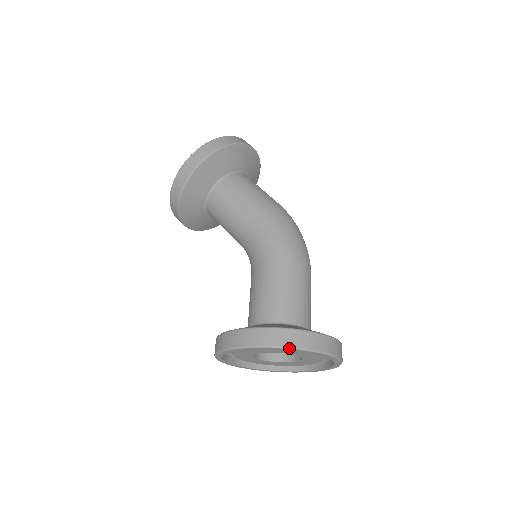
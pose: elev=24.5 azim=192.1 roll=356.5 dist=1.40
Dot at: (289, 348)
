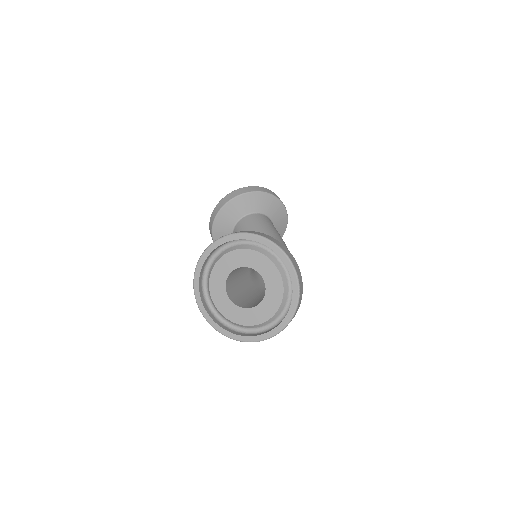
Dot at: (291, 262)
